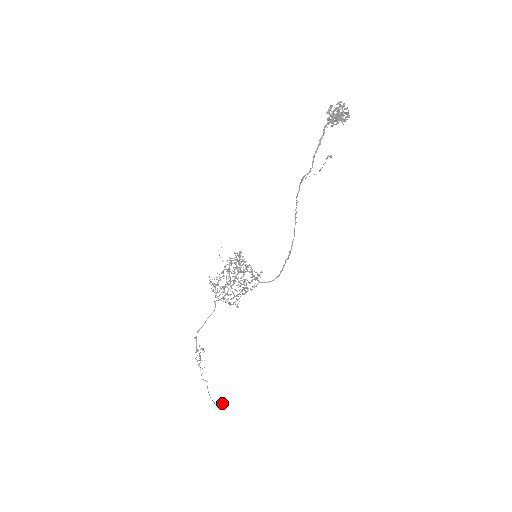
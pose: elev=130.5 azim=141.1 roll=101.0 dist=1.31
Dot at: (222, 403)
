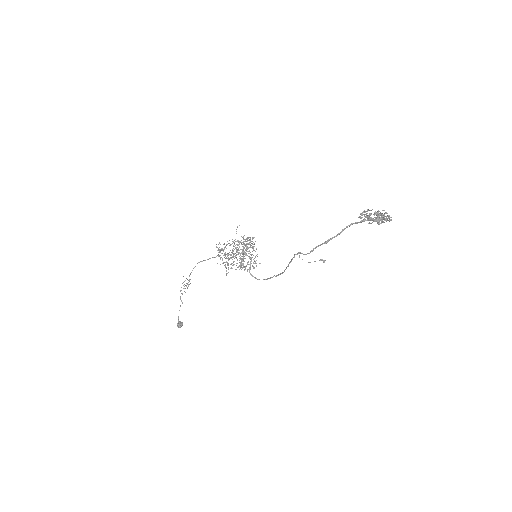
Dot at: (180, 325)
